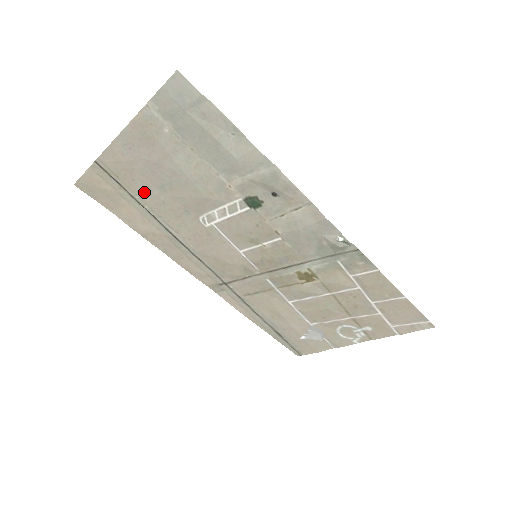
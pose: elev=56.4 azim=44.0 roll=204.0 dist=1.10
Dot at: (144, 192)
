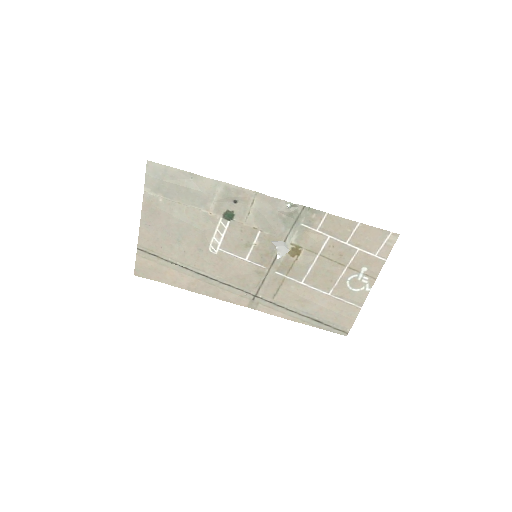
Dot at: (171, 252)
